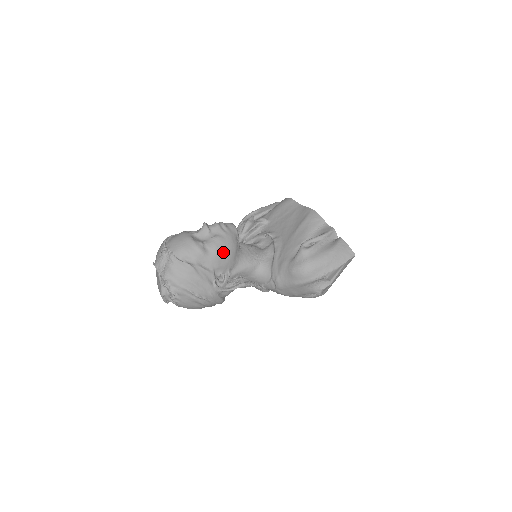
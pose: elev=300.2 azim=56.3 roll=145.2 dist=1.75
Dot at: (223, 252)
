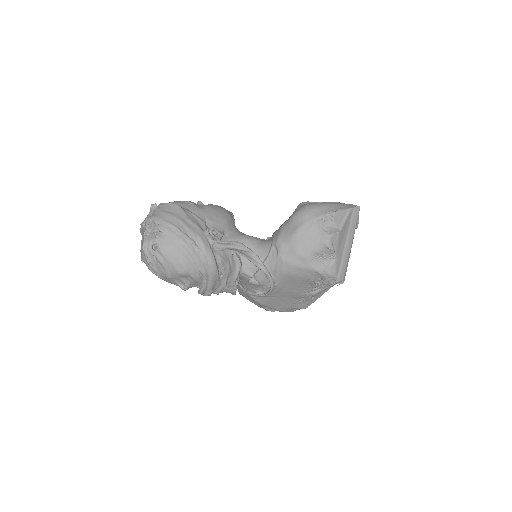
Dot at: (216, 211)
